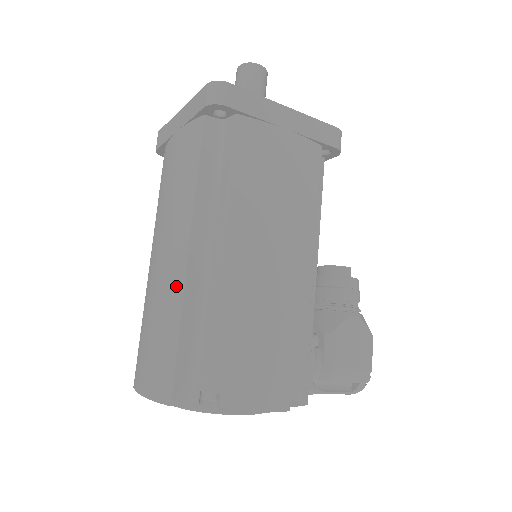
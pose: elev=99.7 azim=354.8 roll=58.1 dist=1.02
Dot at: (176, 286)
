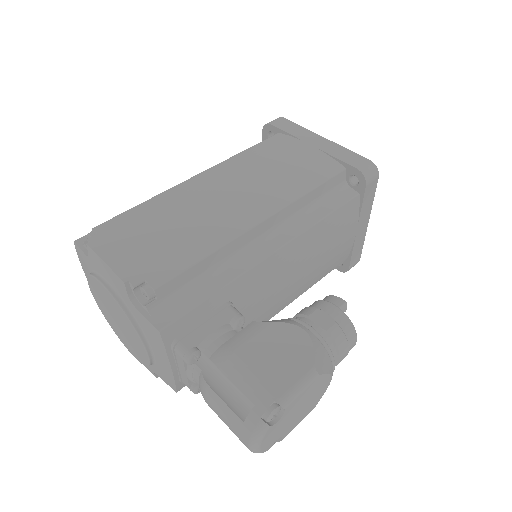
Dot at: occluded
